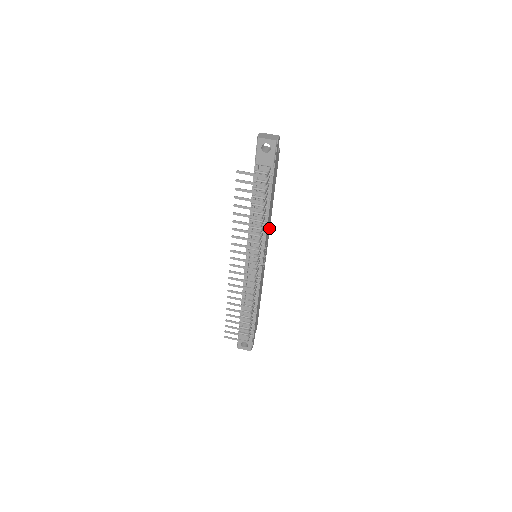
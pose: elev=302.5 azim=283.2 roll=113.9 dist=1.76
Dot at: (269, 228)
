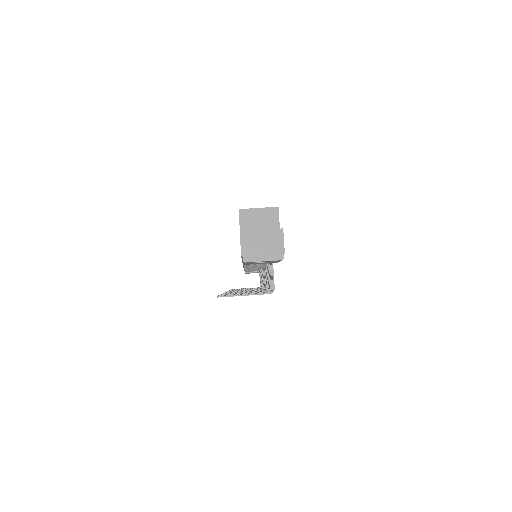
Dot at: occluded
